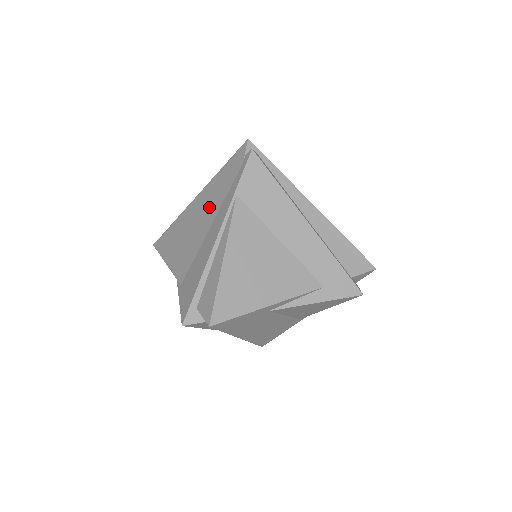
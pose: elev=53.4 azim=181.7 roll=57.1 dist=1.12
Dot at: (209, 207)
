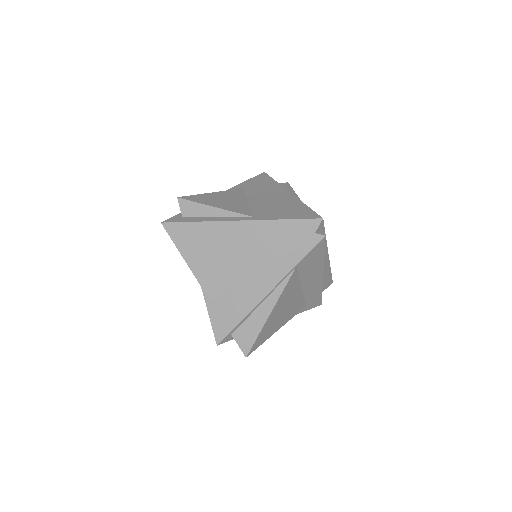
Dot at: (258, 250)
